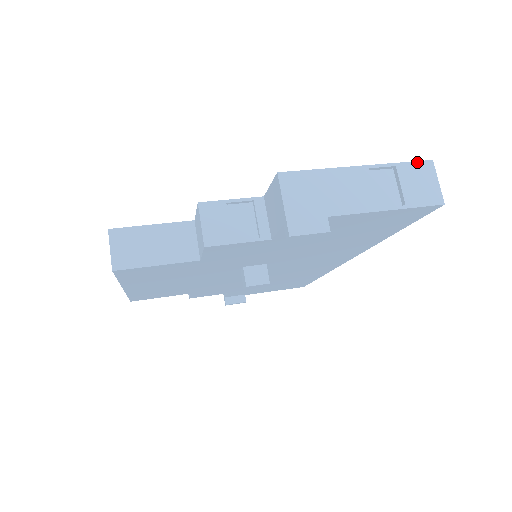
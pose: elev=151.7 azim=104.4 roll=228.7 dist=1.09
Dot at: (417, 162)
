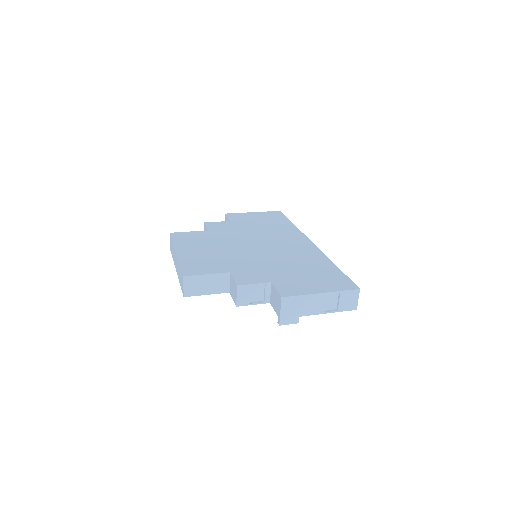
Dot at: (352, 290)
